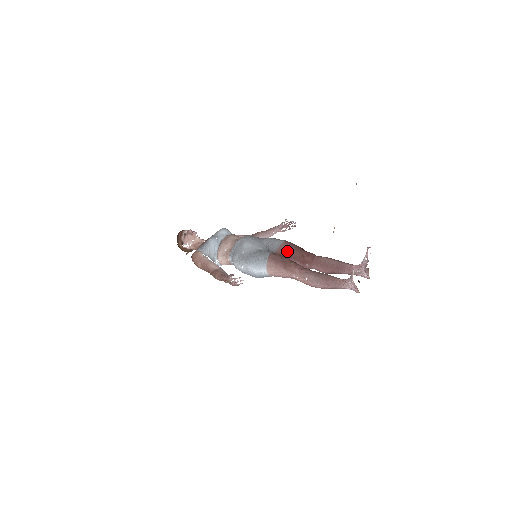
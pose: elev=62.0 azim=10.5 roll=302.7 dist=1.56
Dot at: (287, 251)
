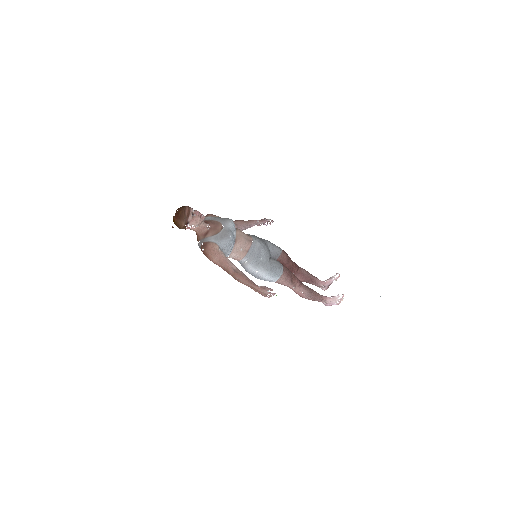
Dot at: (285, 261)
